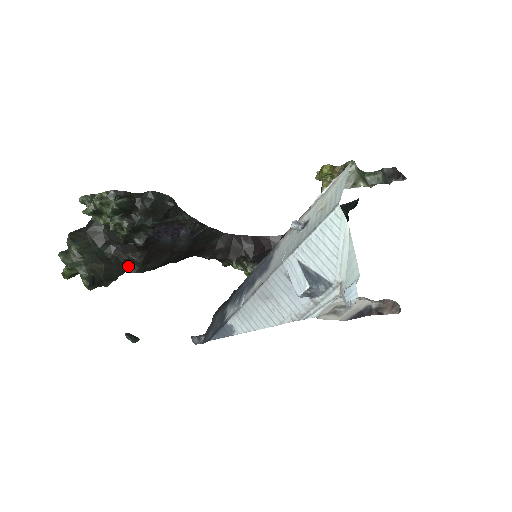
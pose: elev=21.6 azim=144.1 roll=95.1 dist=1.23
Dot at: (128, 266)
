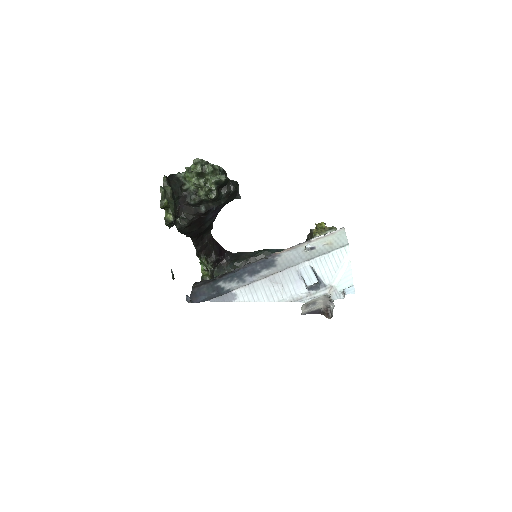
Dot at: (176, 221)
